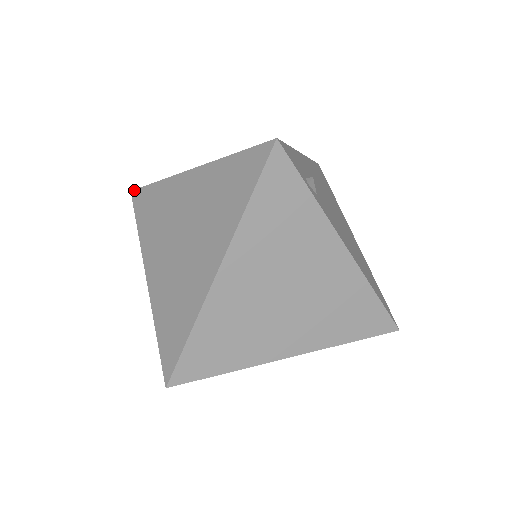
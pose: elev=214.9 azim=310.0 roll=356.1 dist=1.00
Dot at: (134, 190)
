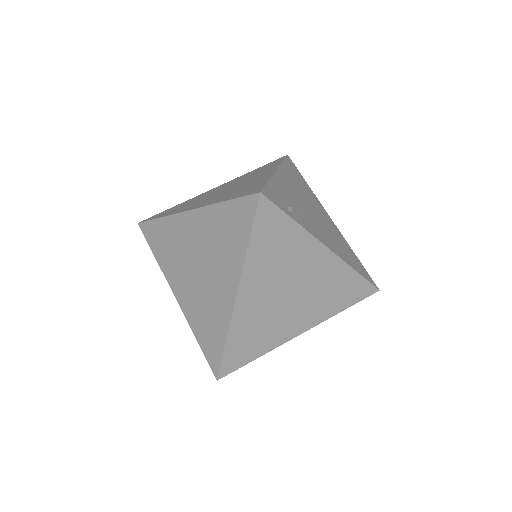
Dot at: (141, 223)
